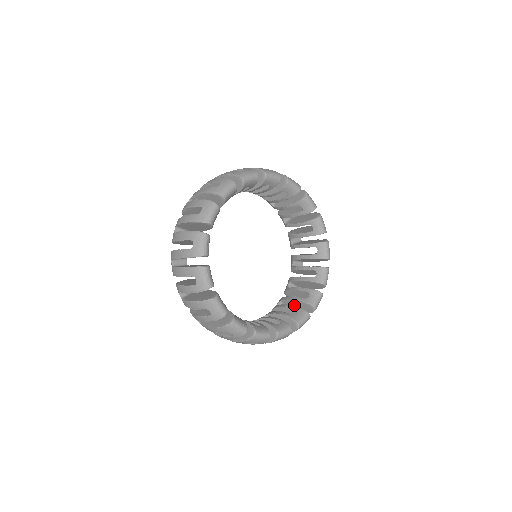
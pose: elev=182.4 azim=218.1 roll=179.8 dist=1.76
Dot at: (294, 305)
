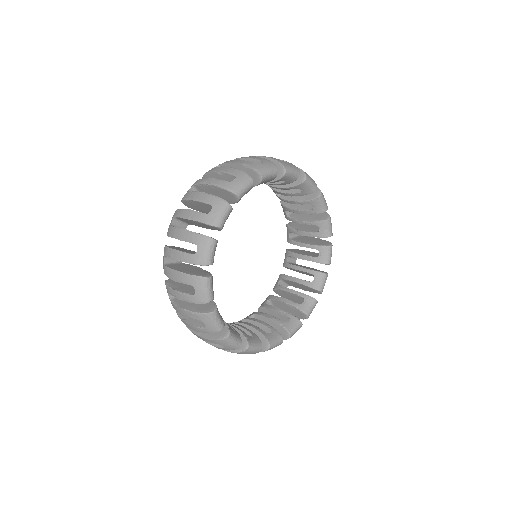
Dot at: (284, 307)
